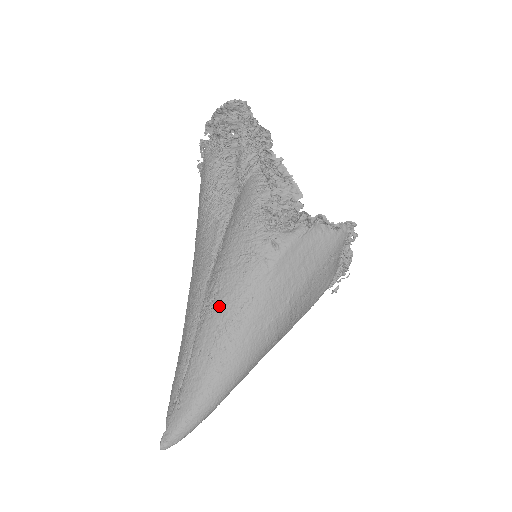
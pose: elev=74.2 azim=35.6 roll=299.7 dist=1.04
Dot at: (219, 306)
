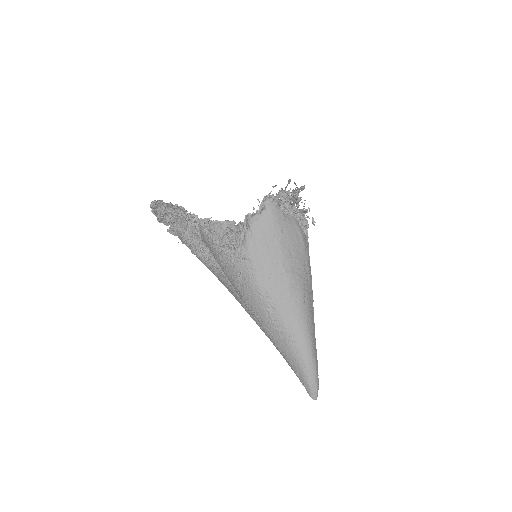
Dot at: (258, 313)
